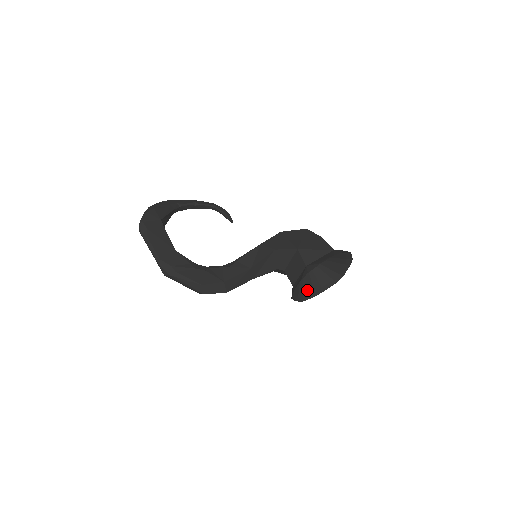
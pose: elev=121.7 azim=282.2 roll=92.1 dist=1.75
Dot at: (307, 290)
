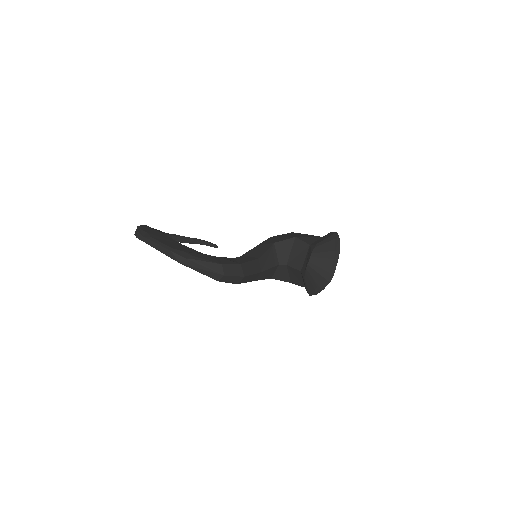
Dot at: (309, 286)
